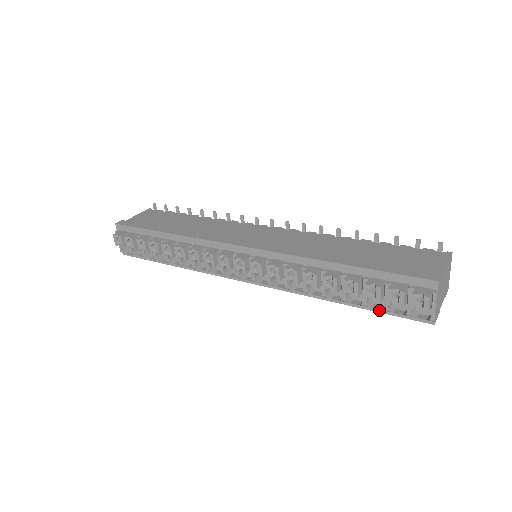
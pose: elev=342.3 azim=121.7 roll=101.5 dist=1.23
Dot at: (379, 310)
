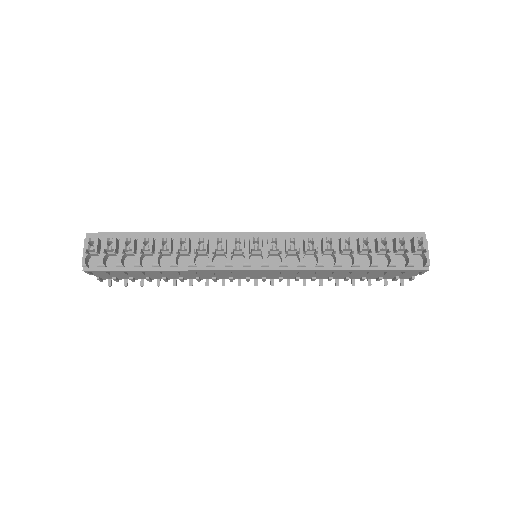
Dot at: (385, 268)
